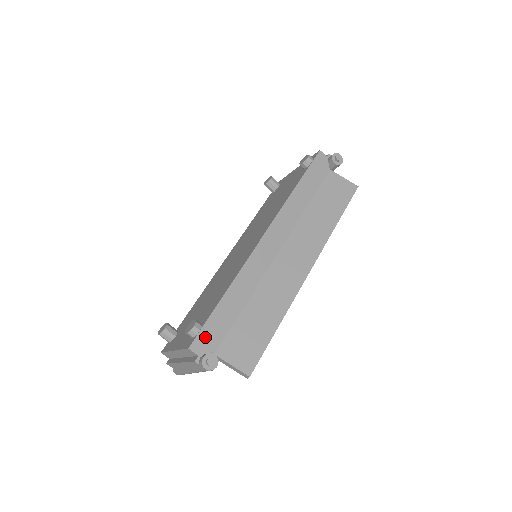
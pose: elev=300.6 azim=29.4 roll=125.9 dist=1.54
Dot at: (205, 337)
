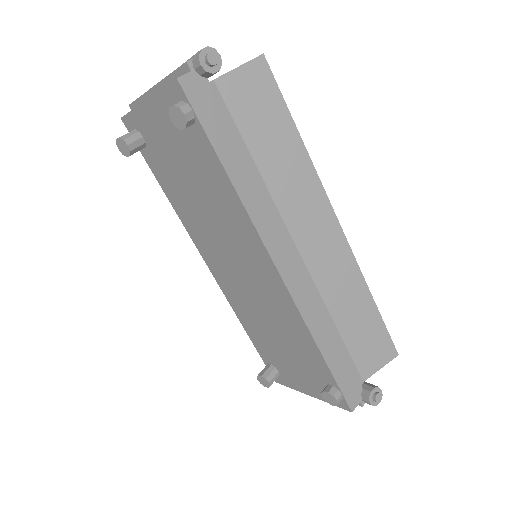
Dot at: (349, 390)
